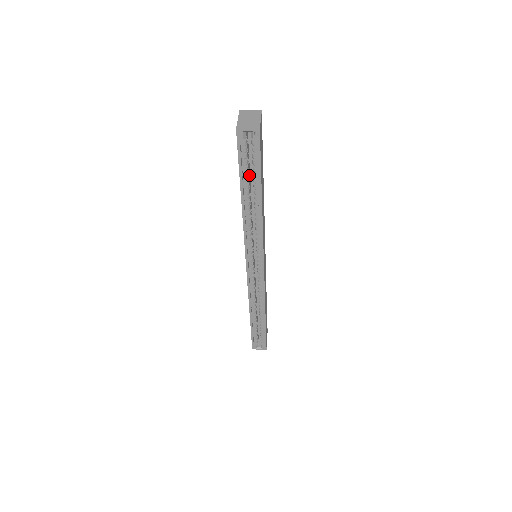
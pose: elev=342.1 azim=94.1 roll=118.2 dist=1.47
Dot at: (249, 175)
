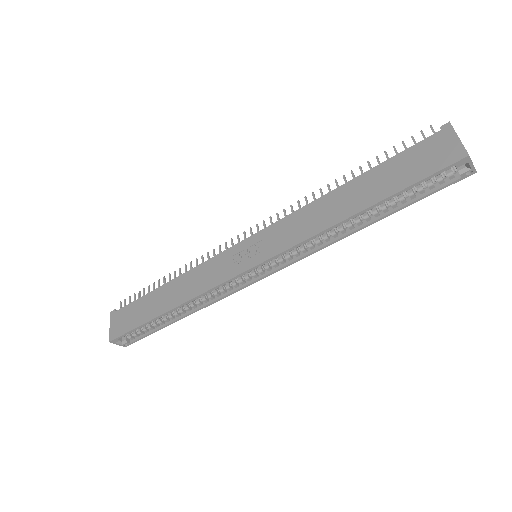
Dot at: occluded
